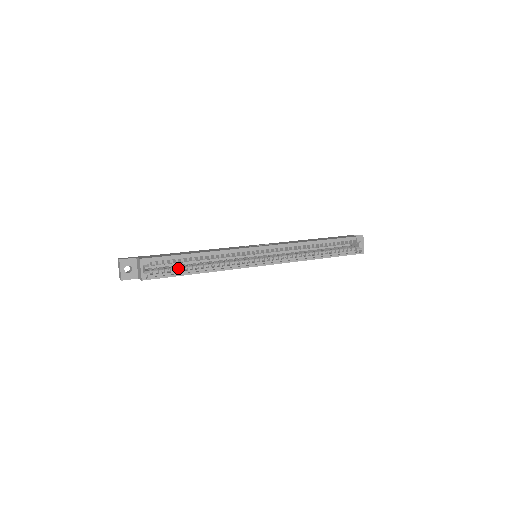
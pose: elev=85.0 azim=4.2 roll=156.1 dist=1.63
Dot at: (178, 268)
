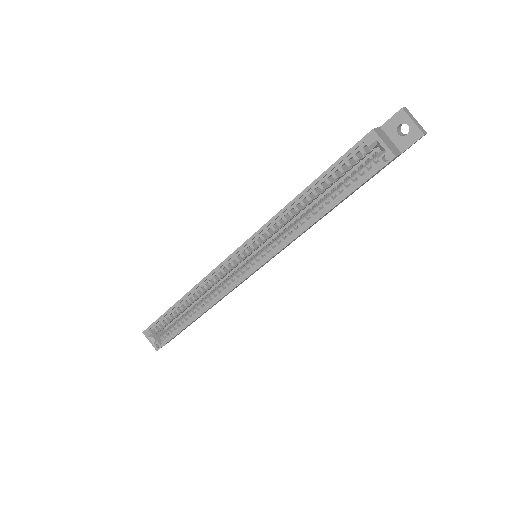
Dot at: (177, 323)
